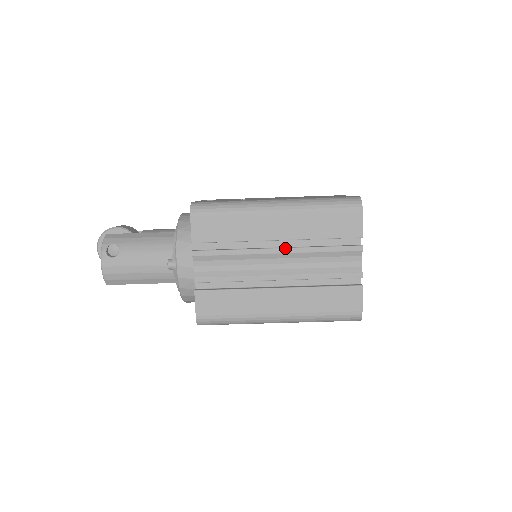
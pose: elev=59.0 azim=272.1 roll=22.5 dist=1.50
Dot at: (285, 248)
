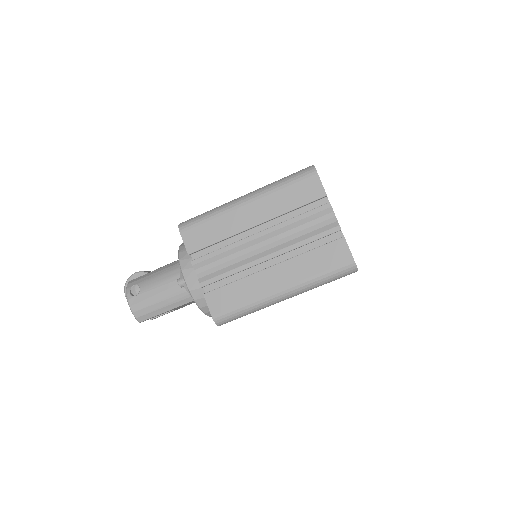
Dot at: (265, 230)
